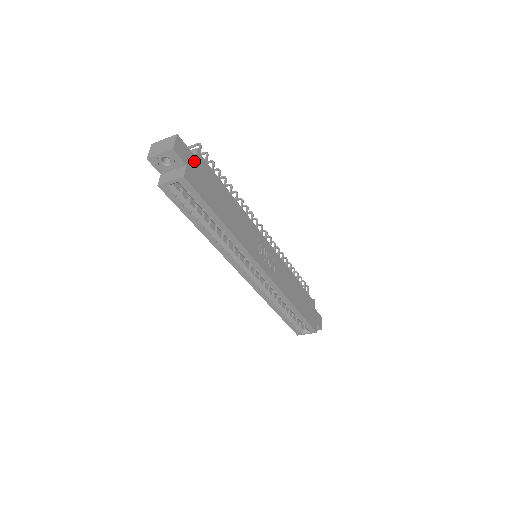
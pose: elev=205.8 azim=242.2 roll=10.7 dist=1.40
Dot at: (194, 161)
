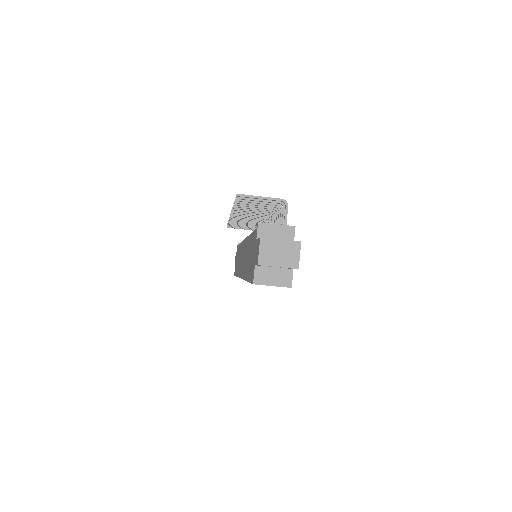
Dot at: occluded
